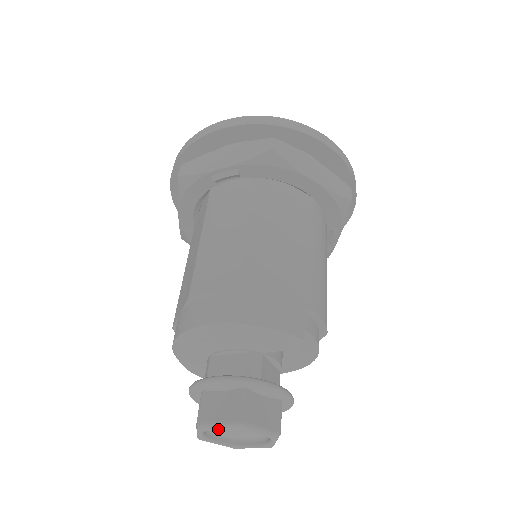
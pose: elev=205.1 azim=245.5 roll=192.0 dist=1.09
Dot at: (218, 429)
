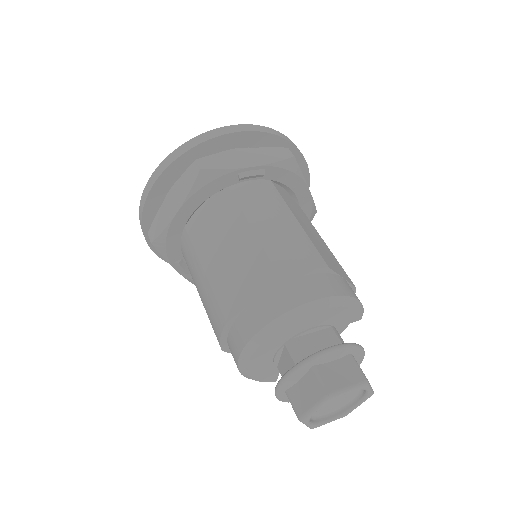
Dot at: occluded
